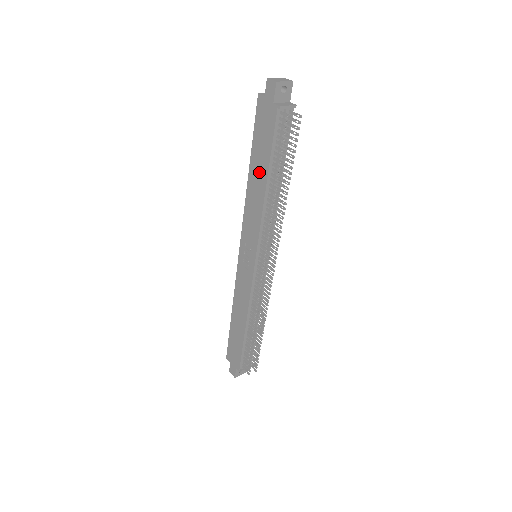
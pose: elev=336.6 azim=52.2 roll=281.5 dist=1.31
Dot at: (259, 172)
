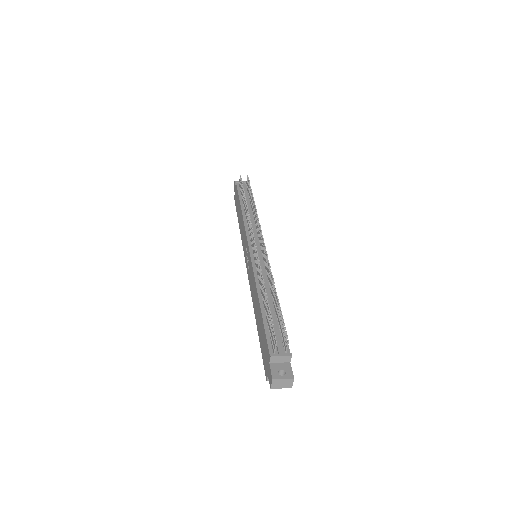
Dot at: occluded
